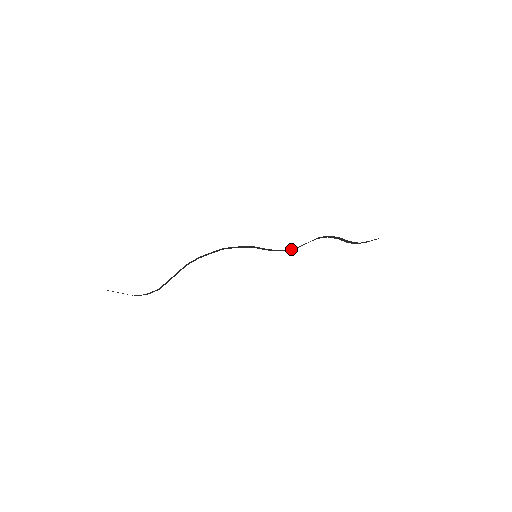
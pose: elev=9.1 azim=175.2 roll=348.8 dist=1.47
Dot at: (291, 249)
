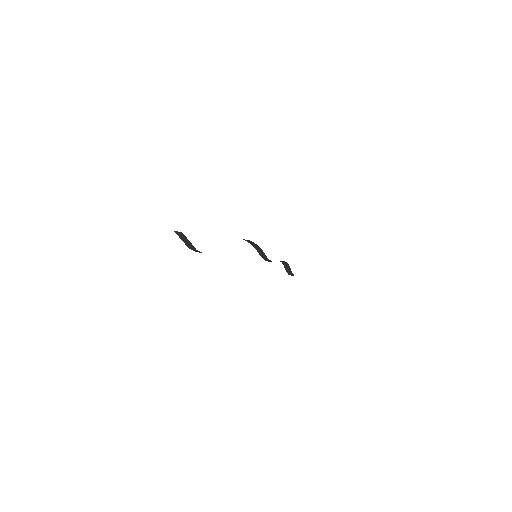
Dot at: (270, 261)
